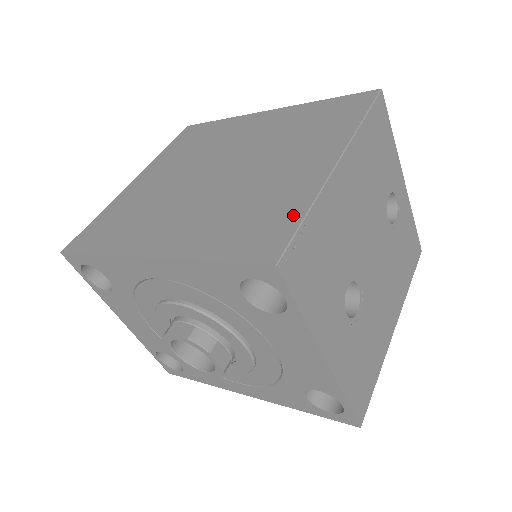
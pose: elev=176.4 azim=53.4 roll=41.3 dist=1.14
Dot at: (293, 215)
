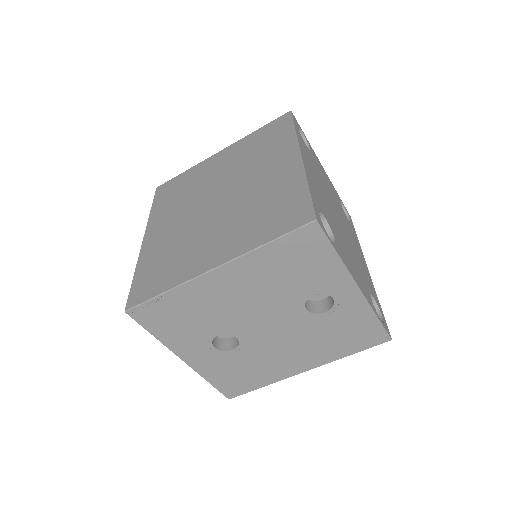
Dot at: (161, 287)
